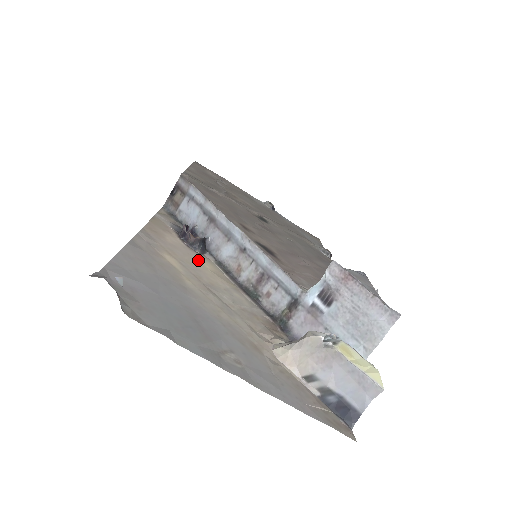
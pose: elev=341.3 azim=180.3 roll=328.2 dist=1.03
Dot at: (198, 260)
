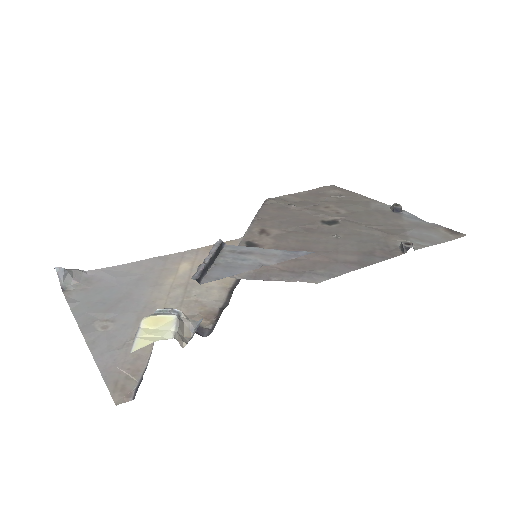
Dot at: occluded
